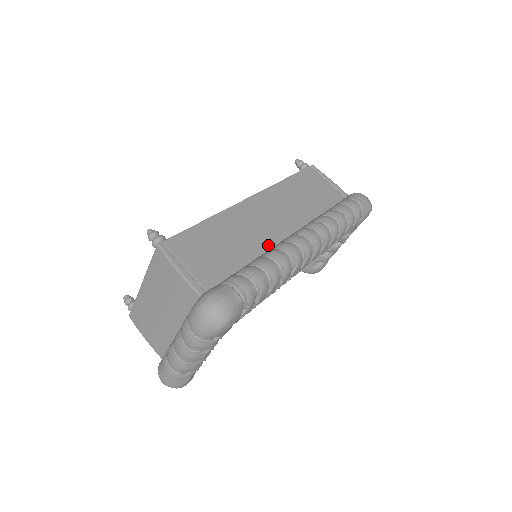
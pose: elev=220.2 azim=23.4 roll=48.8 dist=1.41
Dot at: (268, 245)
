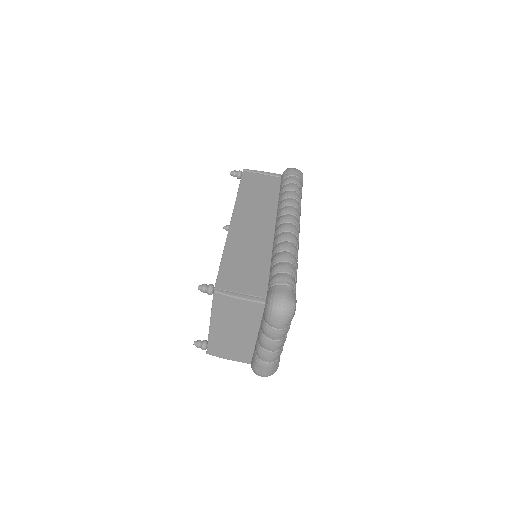
Dot at: (270, 244)
